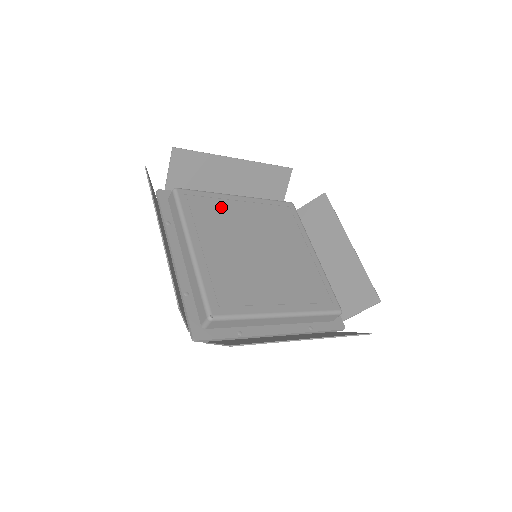
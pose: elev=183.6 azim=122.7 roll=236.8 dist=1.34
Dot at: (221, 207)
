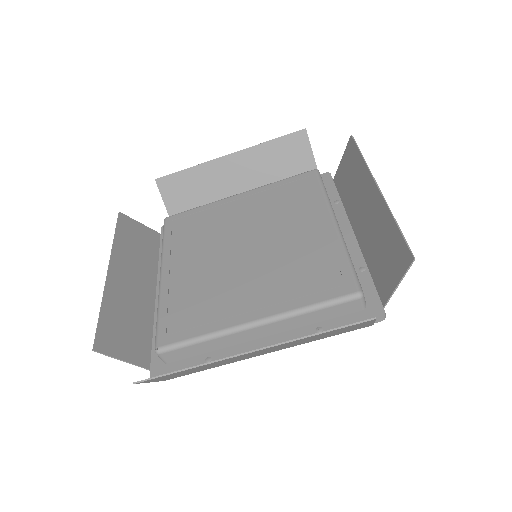
Dot at: (211, 216)
